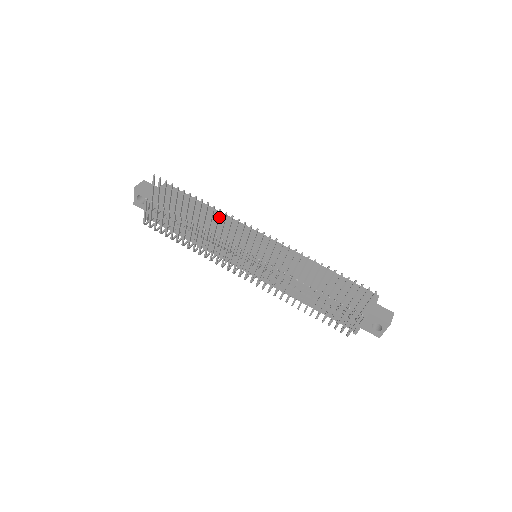
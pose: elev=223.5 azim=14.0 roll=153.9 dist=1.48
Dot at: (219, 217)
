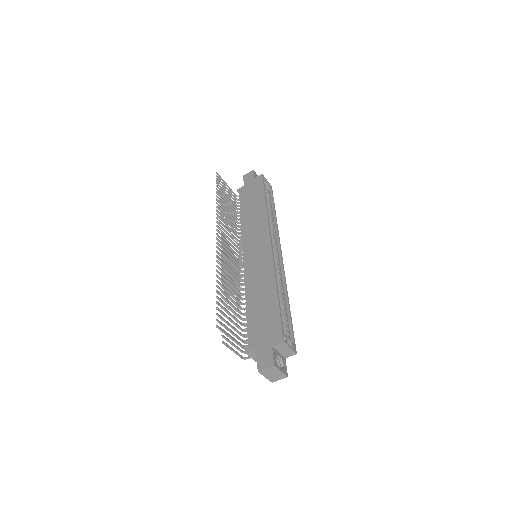
Dot at: (261, 213)
